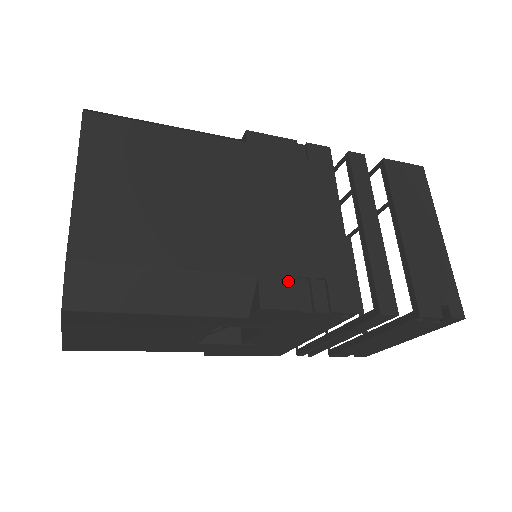
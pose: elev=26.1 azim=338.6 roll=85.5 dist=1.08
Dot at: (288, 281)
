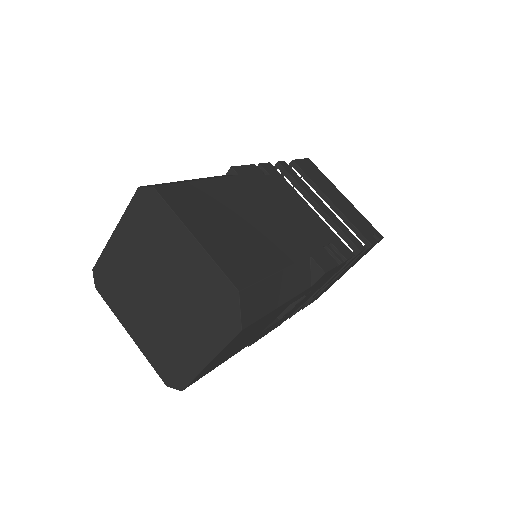
Dot at: (321, 252)
